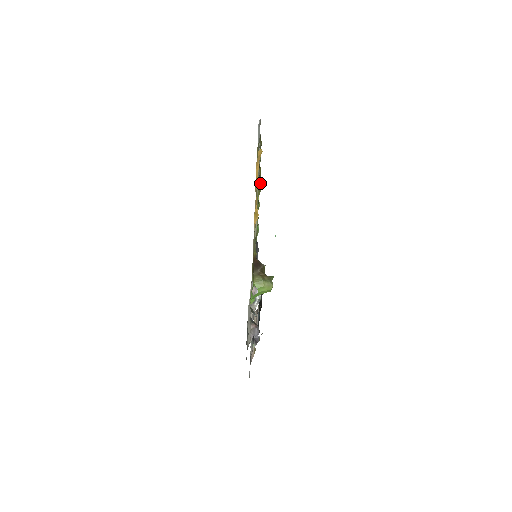
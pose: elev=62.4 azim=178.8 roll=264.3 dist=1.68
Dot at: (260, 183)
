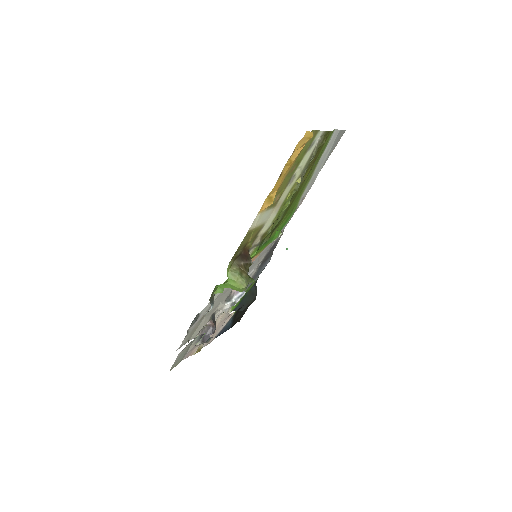
Dot at: (299, 180)
